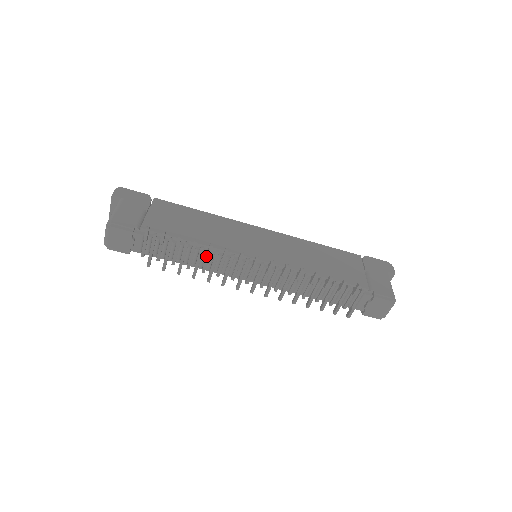
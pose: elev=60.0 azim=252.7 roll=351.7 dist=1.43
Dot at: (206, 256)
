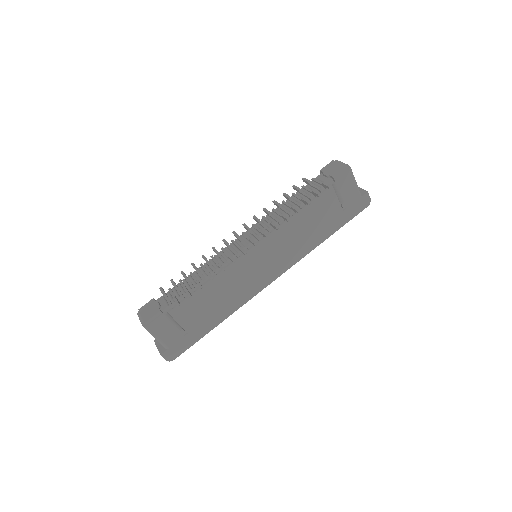
Dot at: (207, 264)
